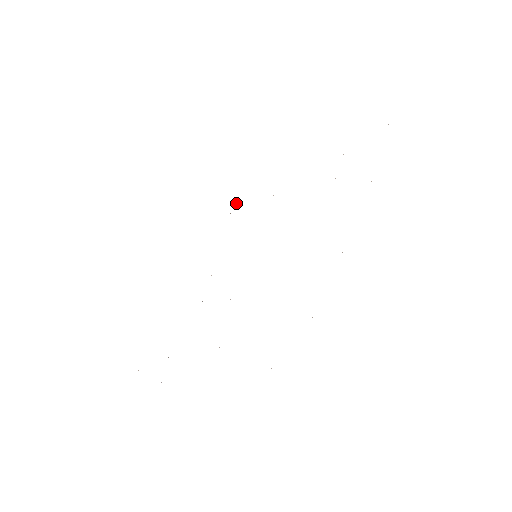
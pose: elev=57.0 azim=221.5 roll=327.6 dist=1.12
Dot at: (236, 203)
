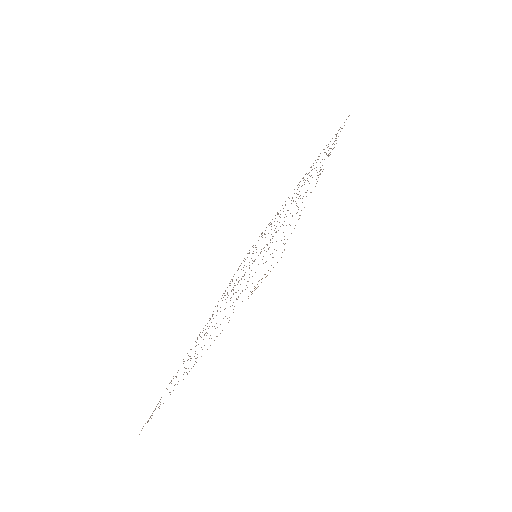
Dot at: occluded
